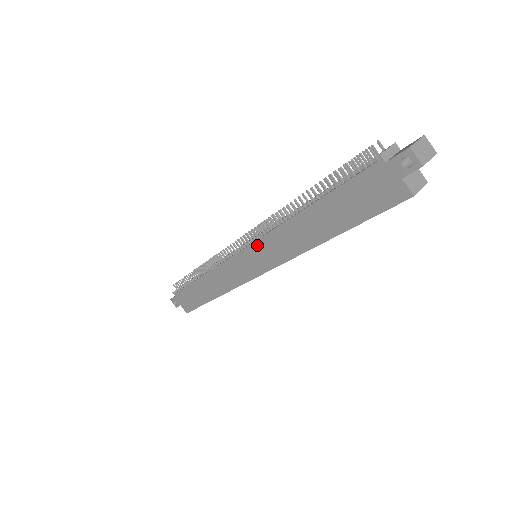
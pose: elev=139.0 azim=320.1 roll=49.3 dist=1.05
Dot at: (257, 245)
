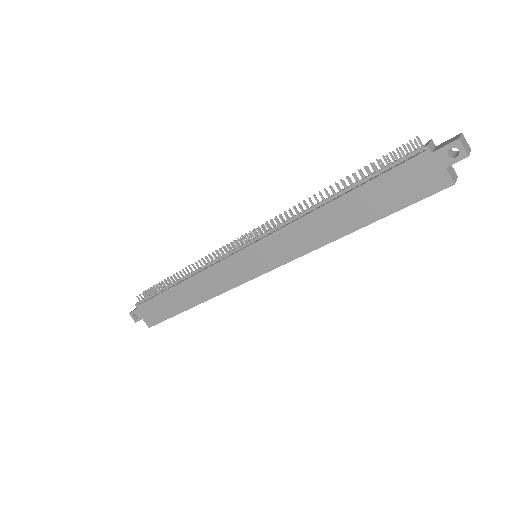
Dot at: (266, 242)
